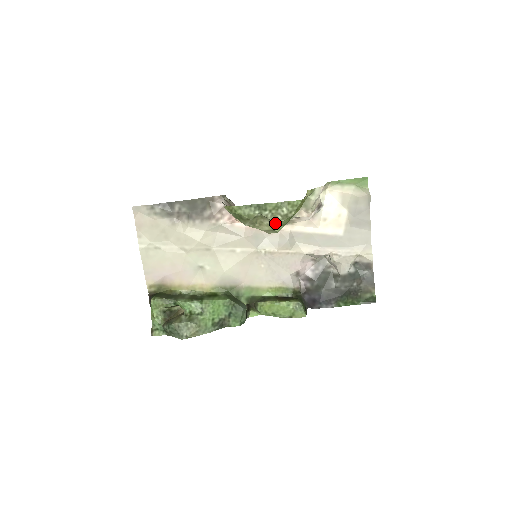
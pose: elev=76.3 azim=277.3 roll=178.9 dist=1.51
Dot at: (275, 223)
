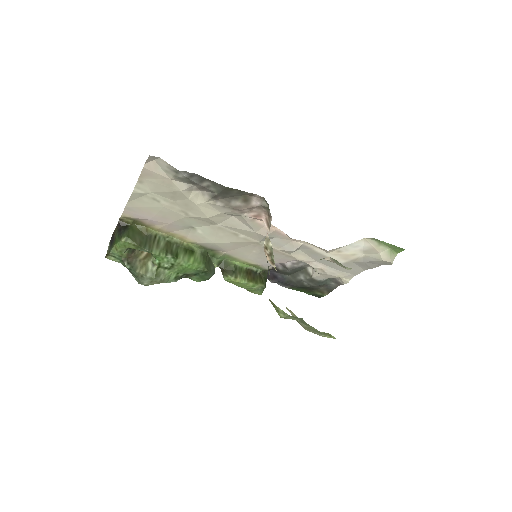
Dot at: (304, 327)
